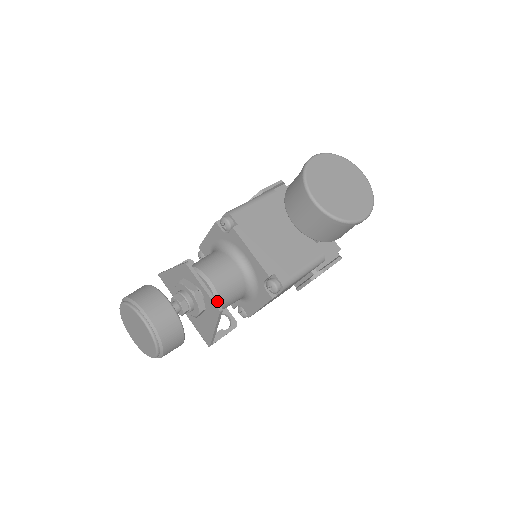
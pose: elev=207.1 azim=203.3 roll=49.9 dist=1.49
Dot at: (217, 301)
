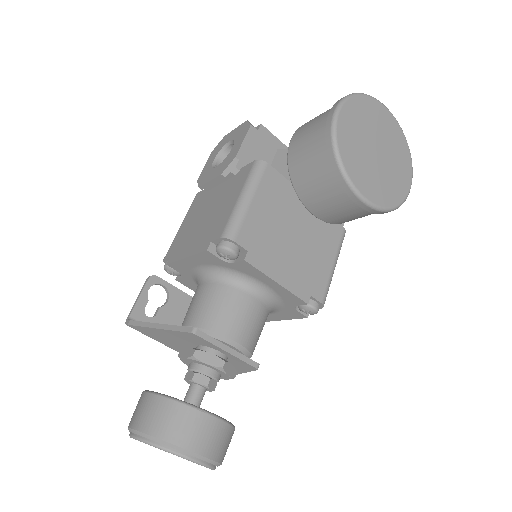
Dot at: (248, 357)
